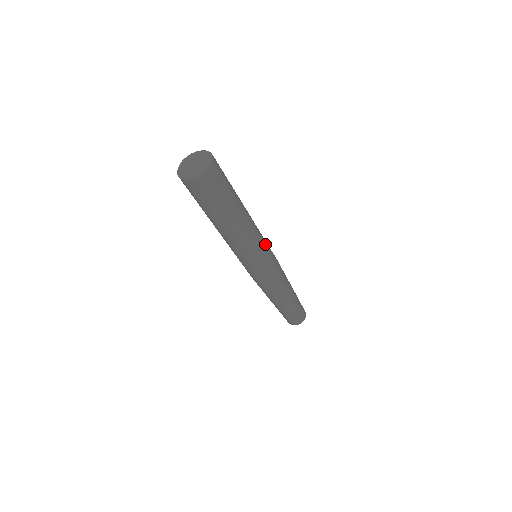
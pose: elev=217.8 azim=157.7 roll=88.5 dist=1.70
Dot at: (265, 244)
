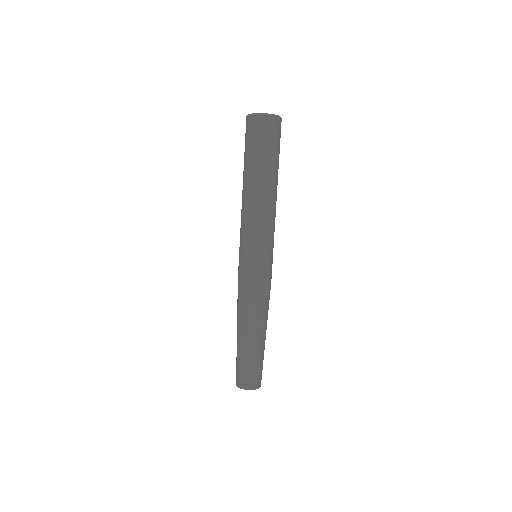
Dot at: occluded
